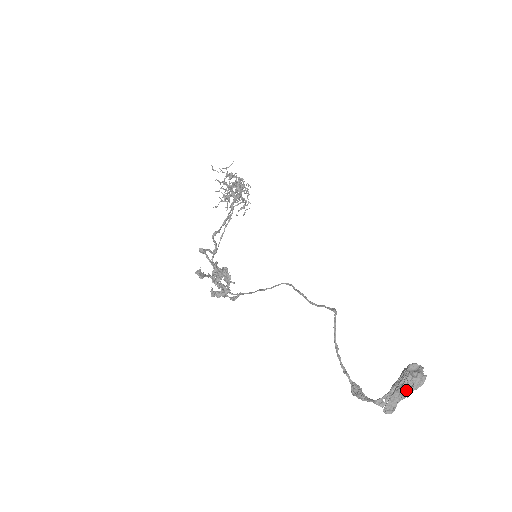
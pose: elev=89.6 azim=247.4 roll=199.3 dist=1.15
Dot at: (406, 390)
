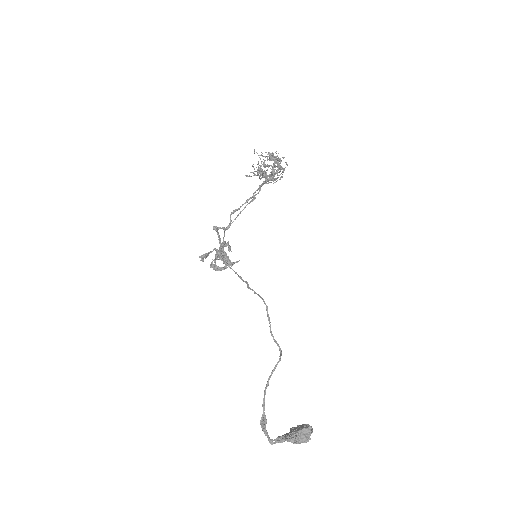
Dot at: (292, 441)
